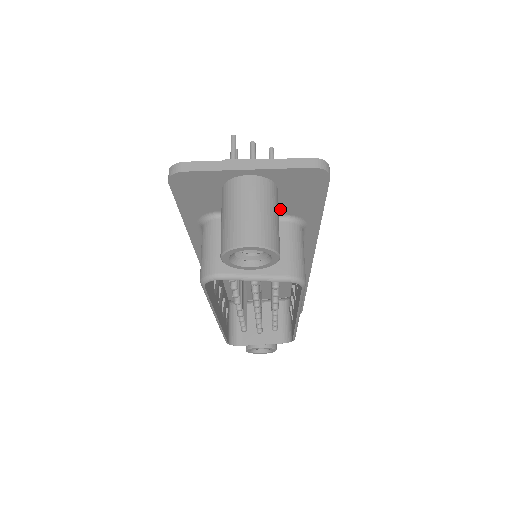
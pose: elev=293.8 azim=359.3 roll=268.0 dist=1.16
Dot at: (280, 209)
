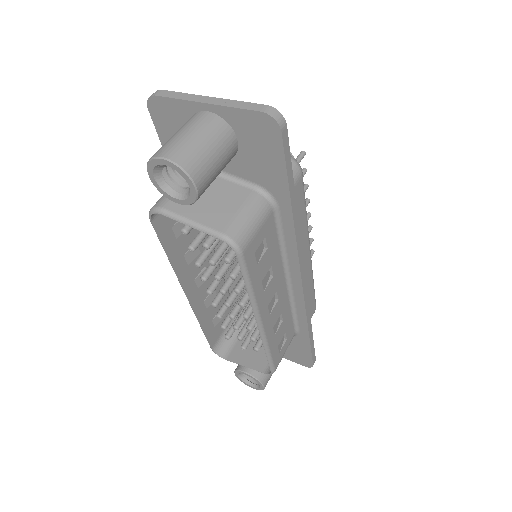
Dot at: (247, 172)
